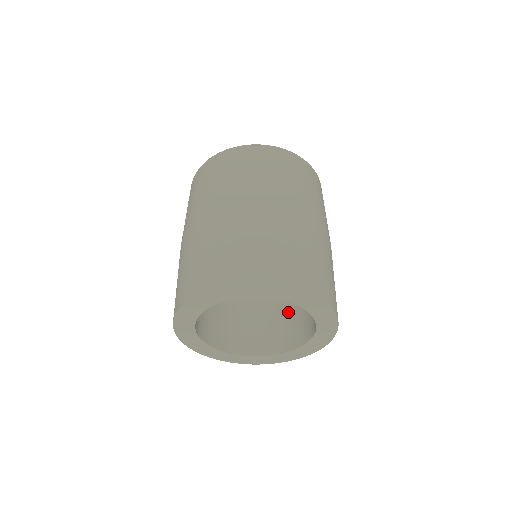
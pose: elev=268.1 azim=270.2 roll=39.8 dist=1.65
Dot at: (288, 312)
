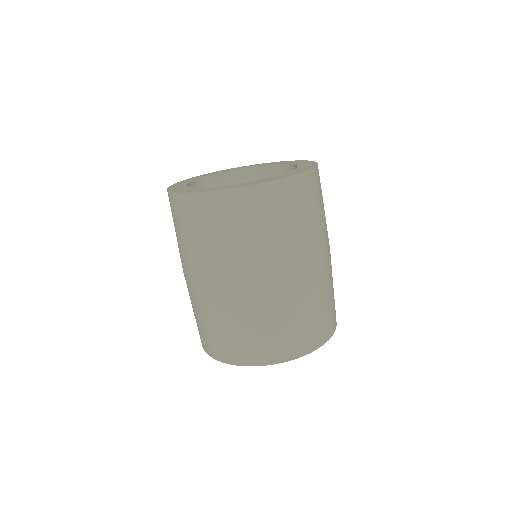
Dot at: occluded
